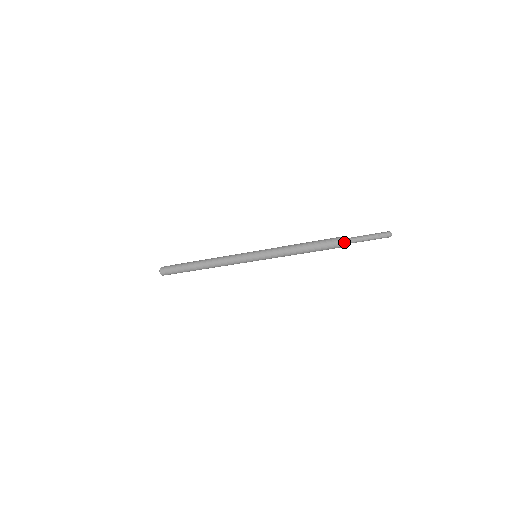
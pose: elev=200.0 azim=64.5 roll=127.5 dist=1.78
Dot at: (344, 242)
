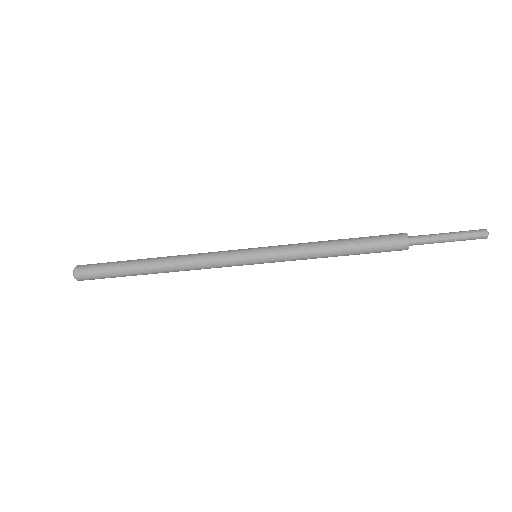
Dot at: (412, 243)
